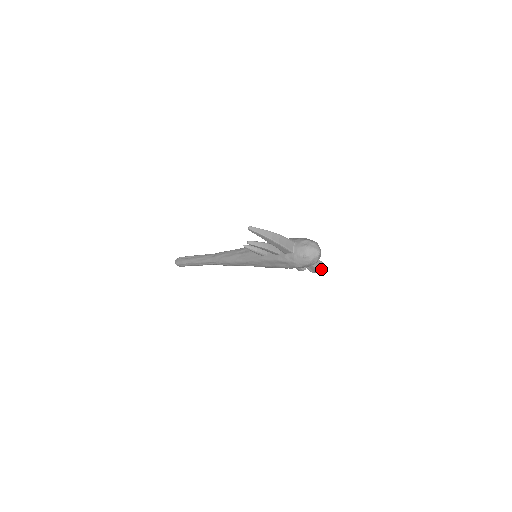
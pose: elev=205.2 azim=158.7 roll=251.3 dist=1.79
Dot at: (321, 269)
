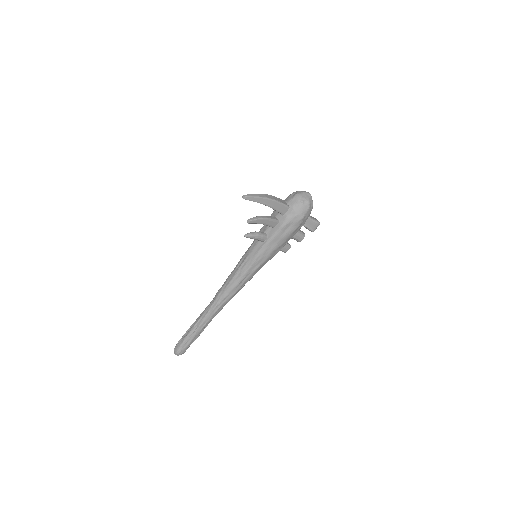
Dot at: (318, 221)
